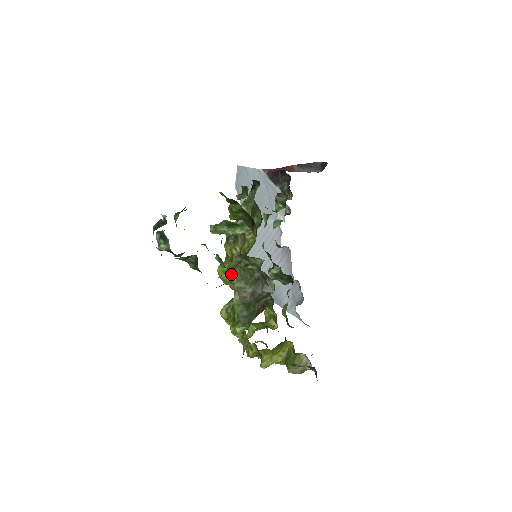
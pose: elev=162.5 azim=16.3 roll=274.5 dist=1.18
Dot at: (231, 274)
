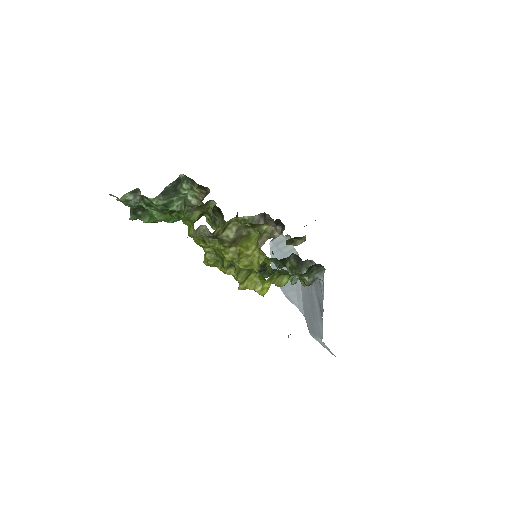
Dot at: (179, 204)
